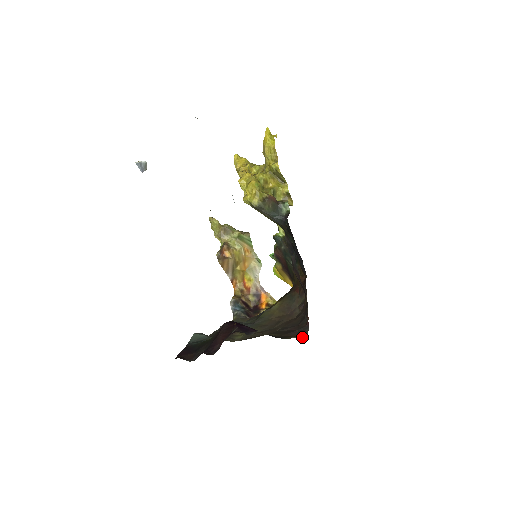
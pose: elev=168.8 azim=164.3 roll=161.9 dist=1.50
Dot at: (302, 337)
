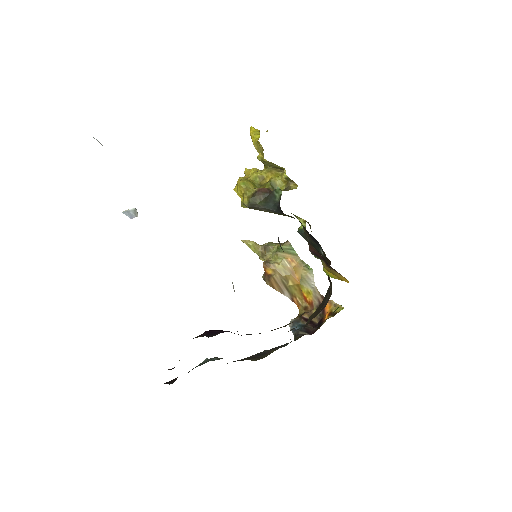
Dot at: occluded
